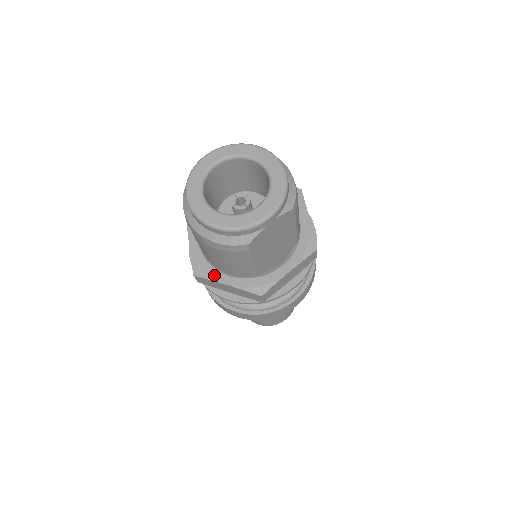
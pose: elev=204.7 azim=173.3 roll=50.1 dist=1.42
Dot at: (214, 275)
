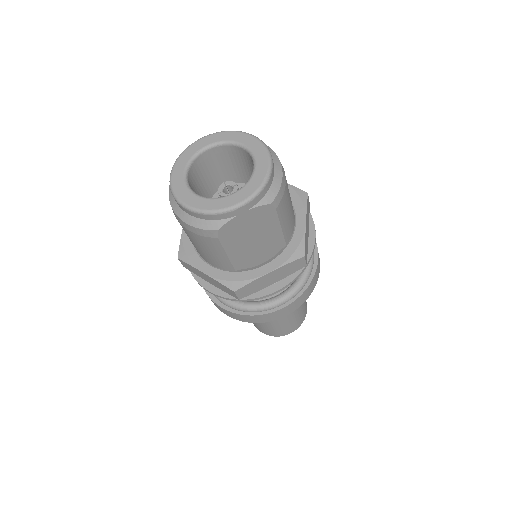
Dot at: (196, 261)
